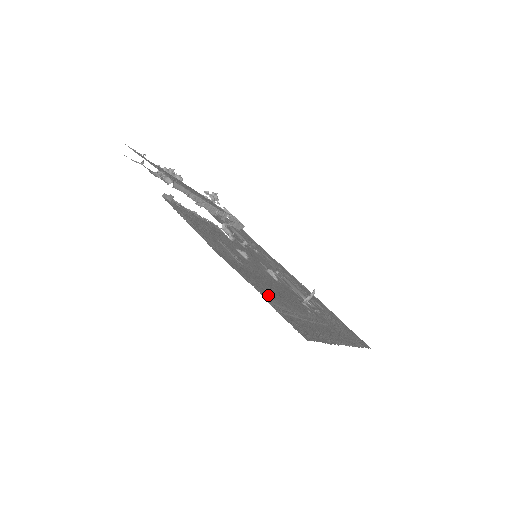
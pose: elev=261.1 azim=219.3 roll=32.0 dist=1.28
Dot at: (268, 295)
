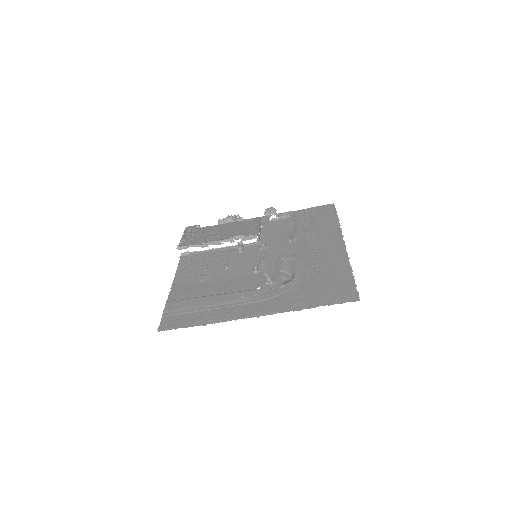
Dot at: (176, 304)
